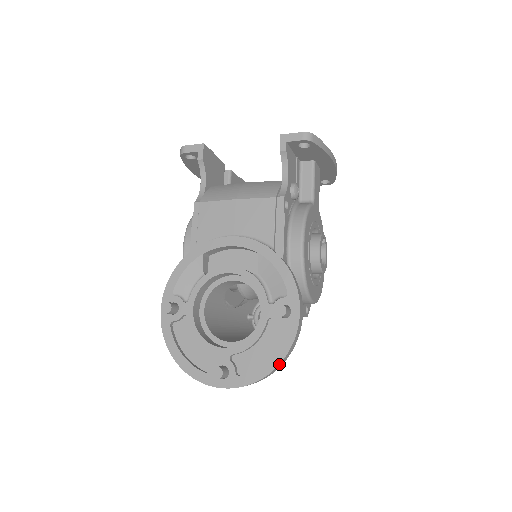
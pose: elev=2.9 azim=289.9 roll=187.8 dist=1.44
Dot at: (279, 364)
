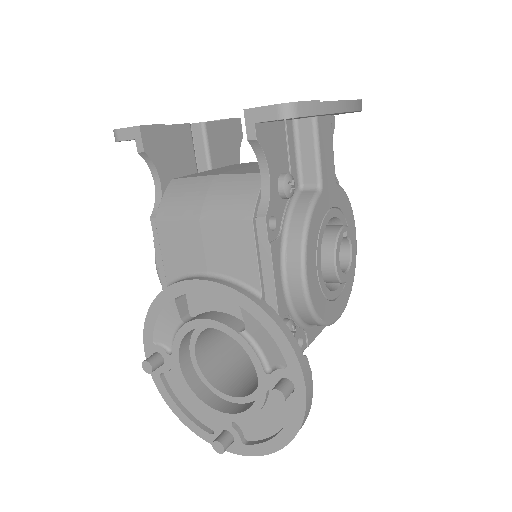
Dot at: occluded
